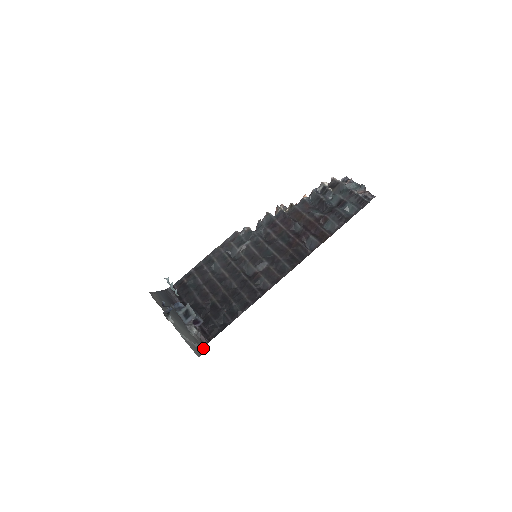
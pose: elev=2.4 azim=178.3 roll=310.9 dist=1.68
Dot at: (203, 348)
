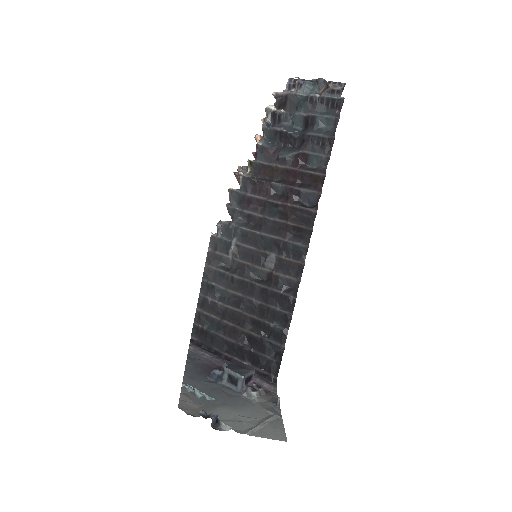
Dot at: (278, 407)
